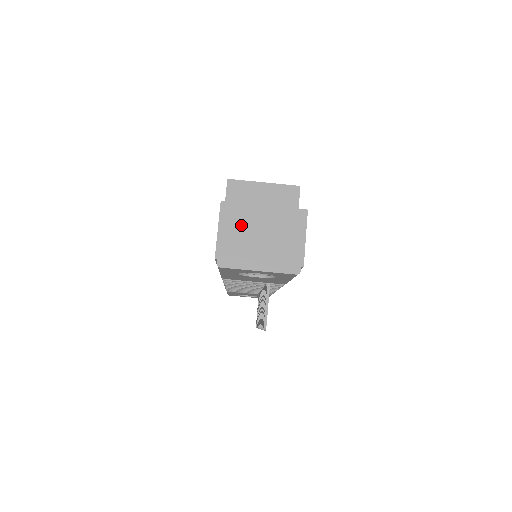
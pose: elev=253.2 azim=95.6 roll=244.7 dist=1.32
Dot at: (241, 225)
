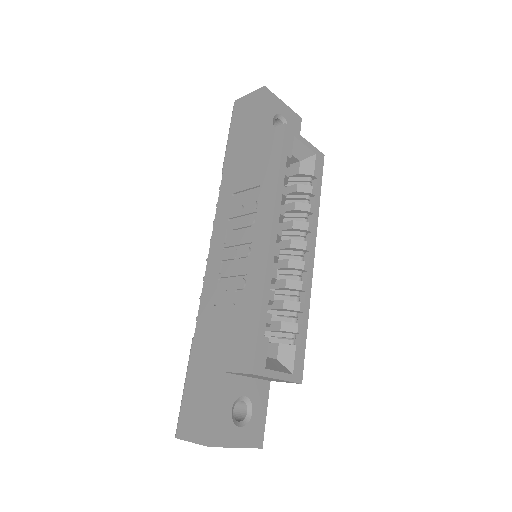
Dot at: occluded
